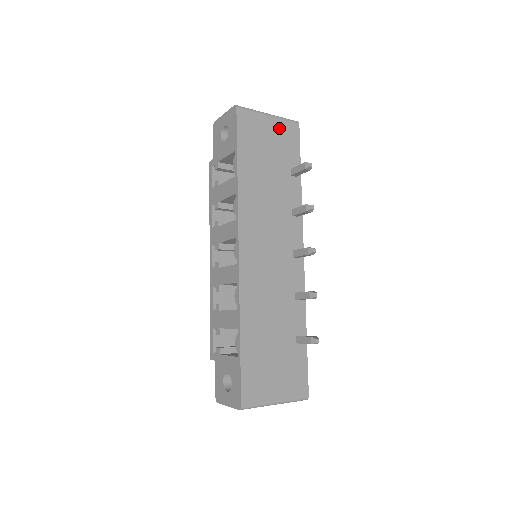
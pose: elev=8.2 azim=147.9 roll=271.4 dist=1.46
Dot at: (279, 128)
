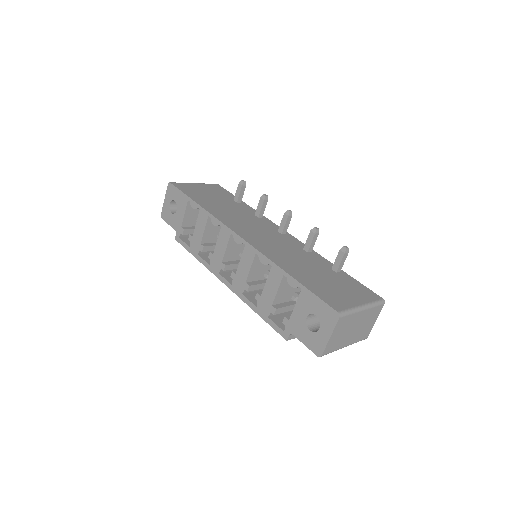
Dot at: (207, 187)
